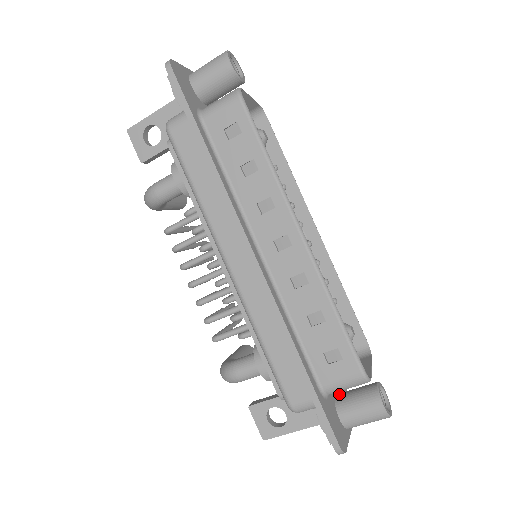
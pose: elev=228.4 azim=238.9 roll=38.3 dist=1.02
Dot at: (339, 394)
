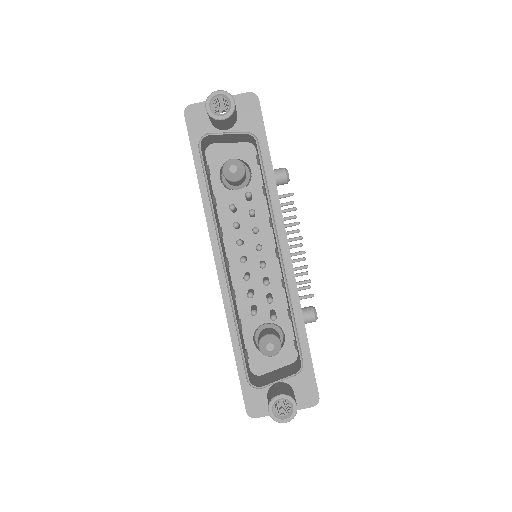
Dot at: (278, 383)
